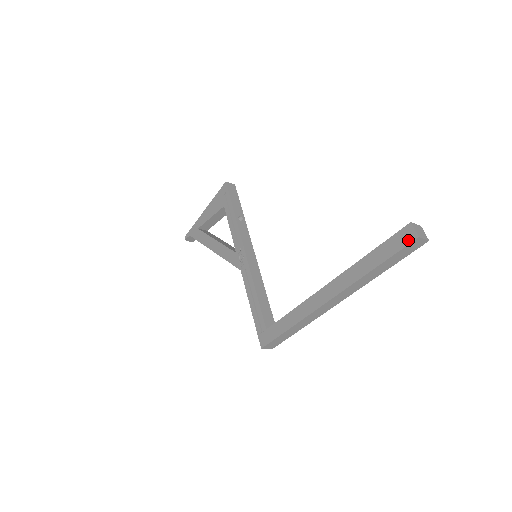
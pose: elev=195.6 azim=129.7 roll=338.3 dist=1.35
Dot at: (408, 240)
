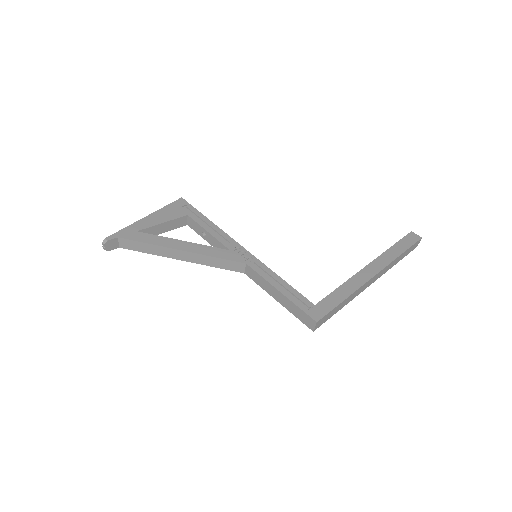
Dot at: (416, 239)
